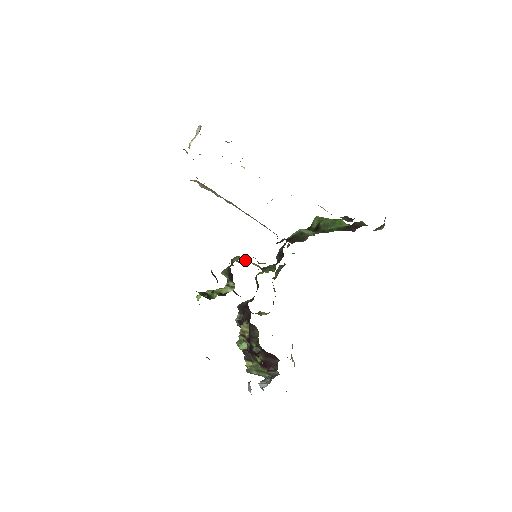
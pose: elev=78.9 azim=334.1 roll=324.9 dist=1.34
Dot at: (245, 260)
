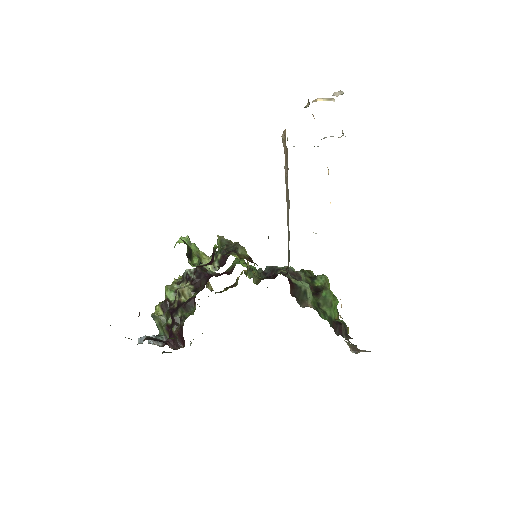
Dot at: occluded
